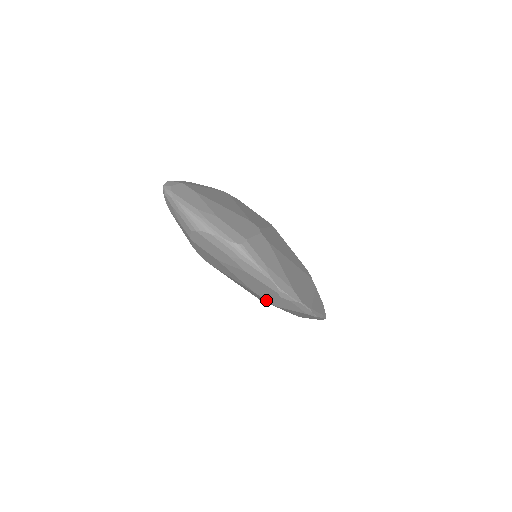
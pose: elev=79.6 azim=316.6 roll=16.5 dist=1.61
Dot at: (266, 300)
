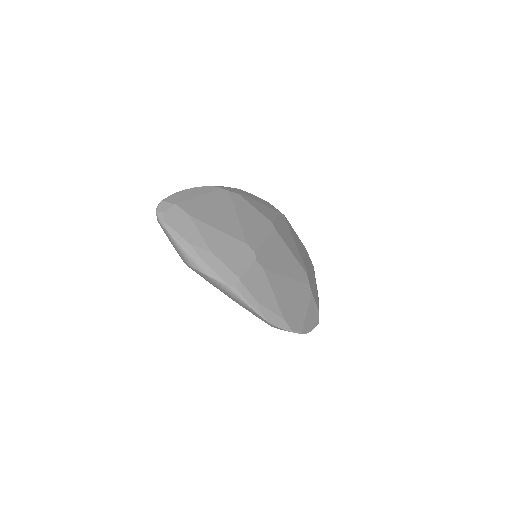
Dot at: occluded
